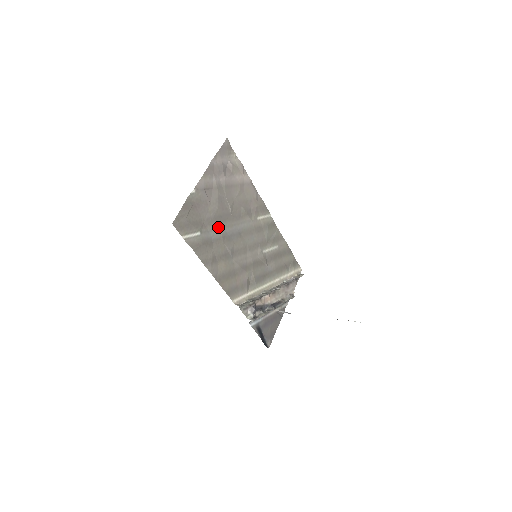
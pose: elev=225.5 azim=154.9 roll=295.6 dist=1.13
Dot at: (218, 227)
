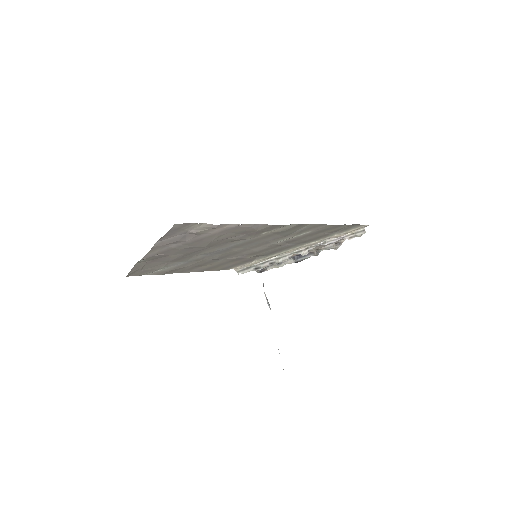
Dot at: (191, 257)
